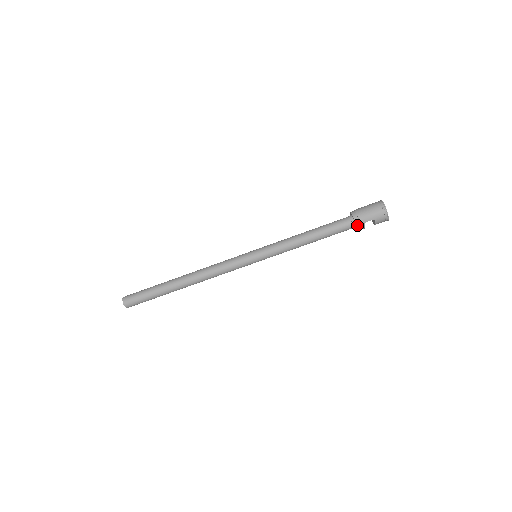
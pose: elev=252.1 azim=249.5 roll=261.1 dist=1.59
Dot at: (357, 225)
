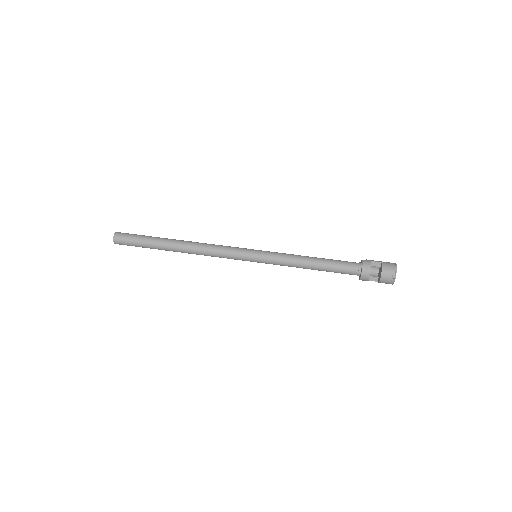
Dot at: (363, 260)
